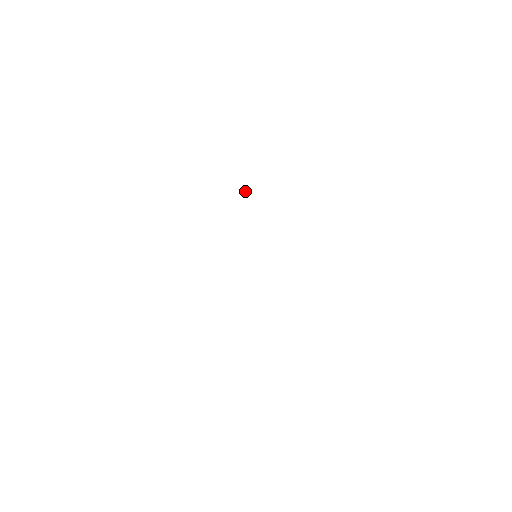
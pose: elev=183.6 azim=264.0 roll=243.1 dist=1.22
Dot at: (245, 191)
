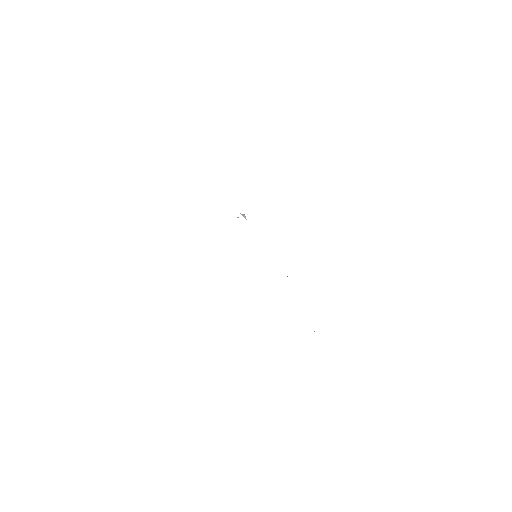
Dot at: occluded
